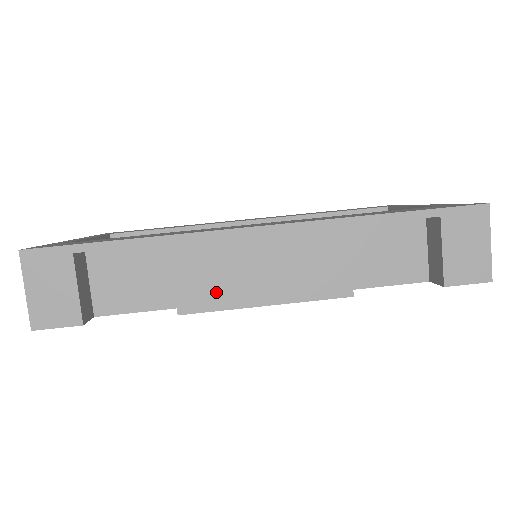
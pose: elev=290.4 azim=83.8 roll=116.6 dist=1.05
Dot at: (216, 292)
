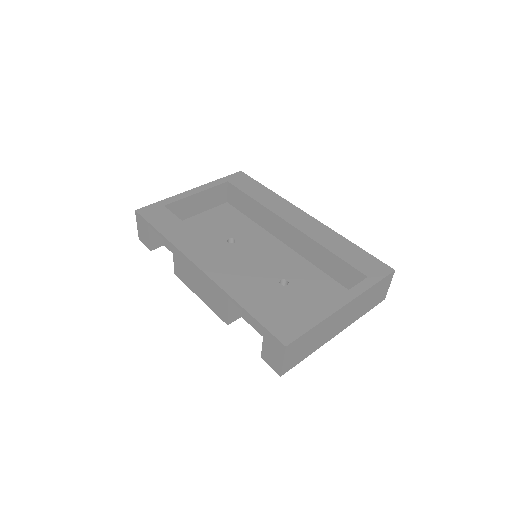
Dot at: (185, 278)
